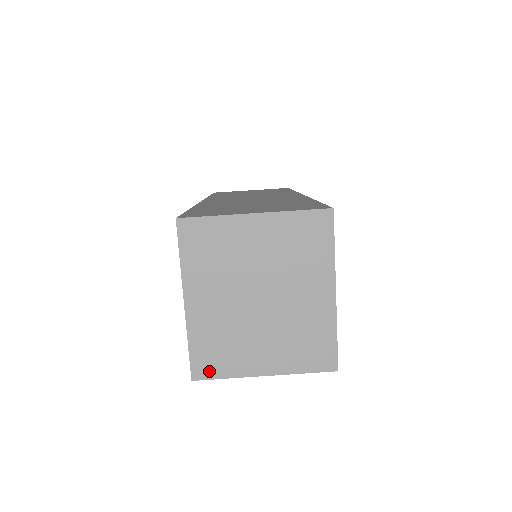
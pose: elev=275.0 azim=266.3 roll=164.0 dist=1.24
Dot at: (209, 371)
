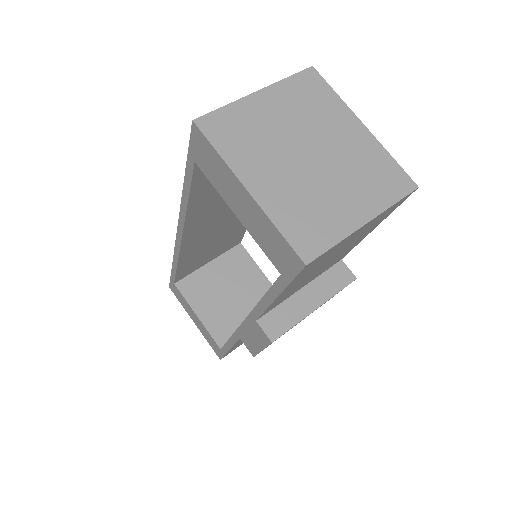
Dot at: (315, 246)
